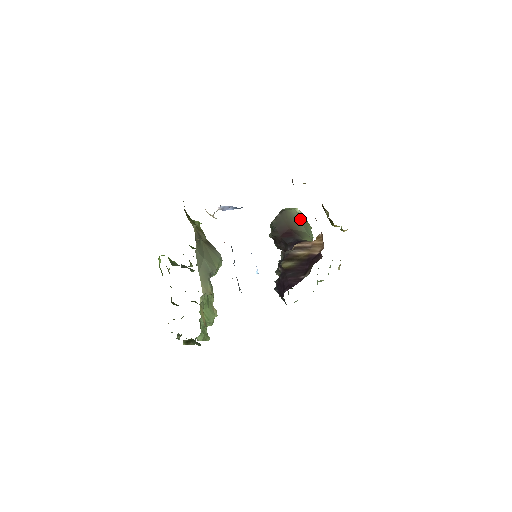
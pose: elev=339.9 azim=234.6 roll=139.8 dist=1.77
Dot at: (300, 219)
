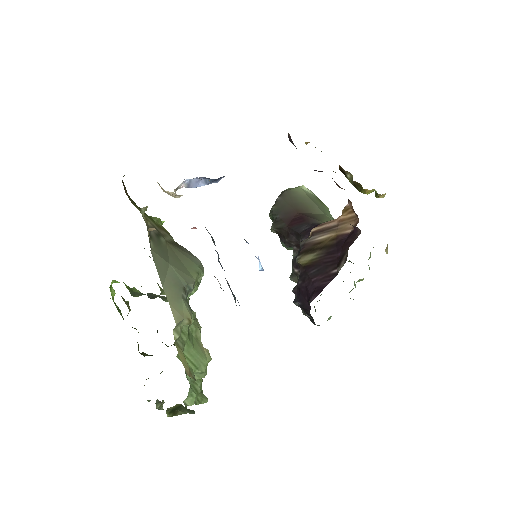
Dot at: (311, 198)
